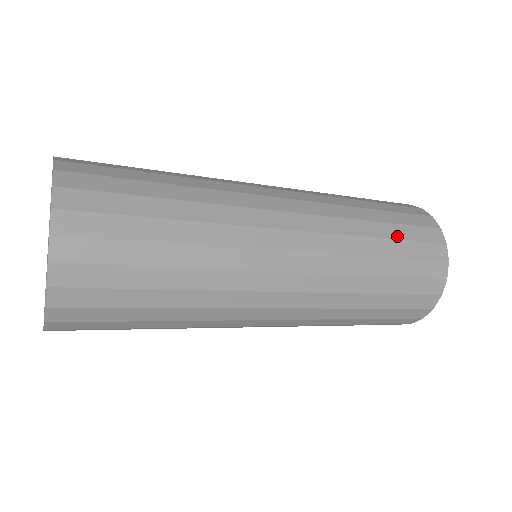
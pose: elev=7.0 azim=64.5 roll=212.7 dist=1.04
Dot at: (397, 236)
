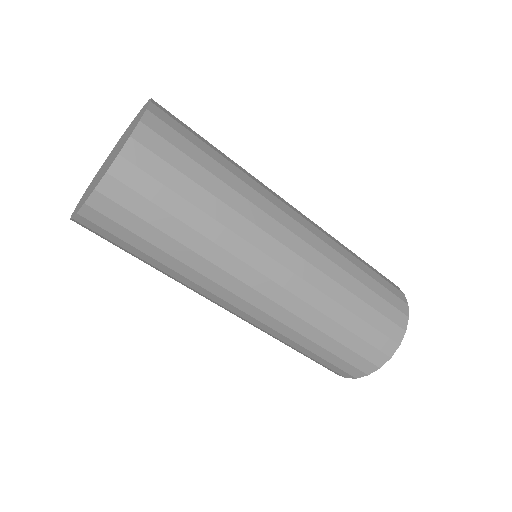
Dot at: occluded
